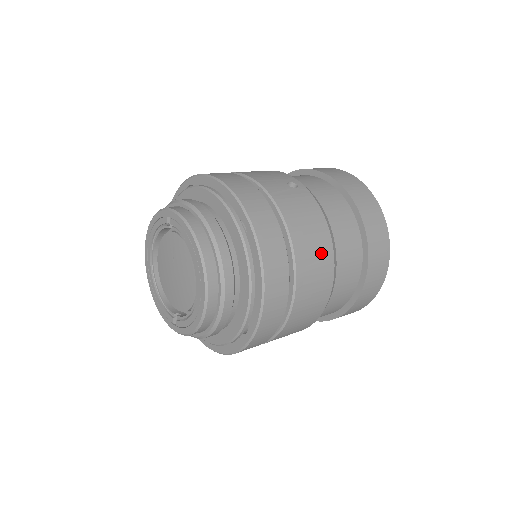
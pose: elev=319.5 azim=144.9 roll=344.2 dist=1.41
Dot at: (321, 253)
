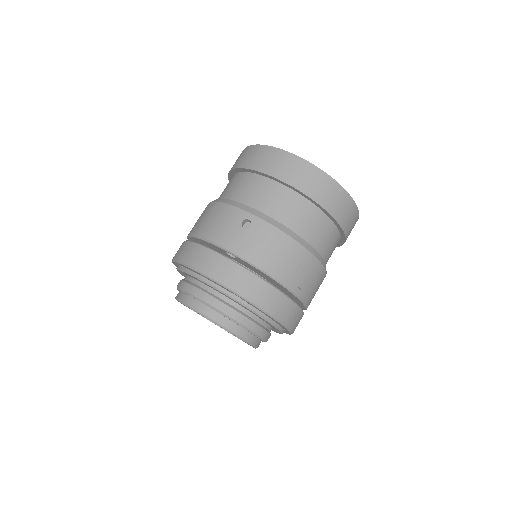
Dot at: (299, 261)
